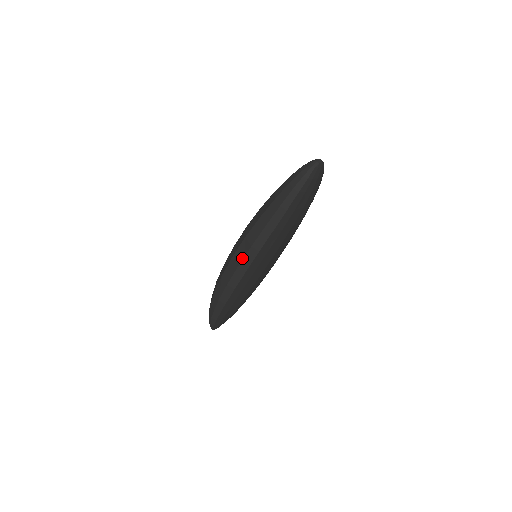
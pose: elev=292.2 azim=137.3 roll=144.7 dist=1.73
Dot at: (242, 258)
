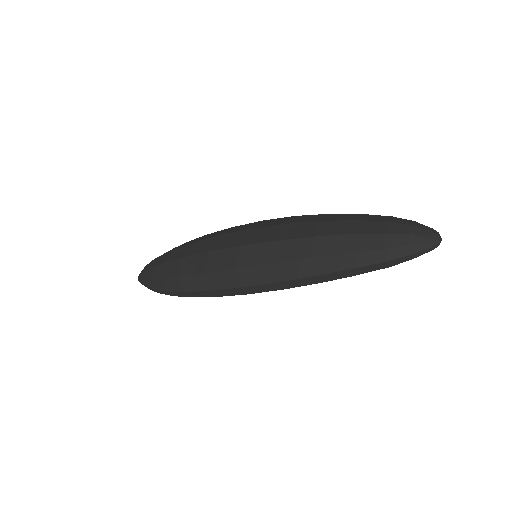
Dot at: (253, 284)
